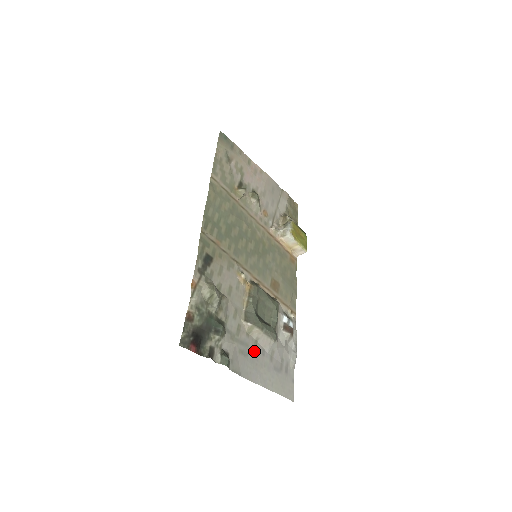
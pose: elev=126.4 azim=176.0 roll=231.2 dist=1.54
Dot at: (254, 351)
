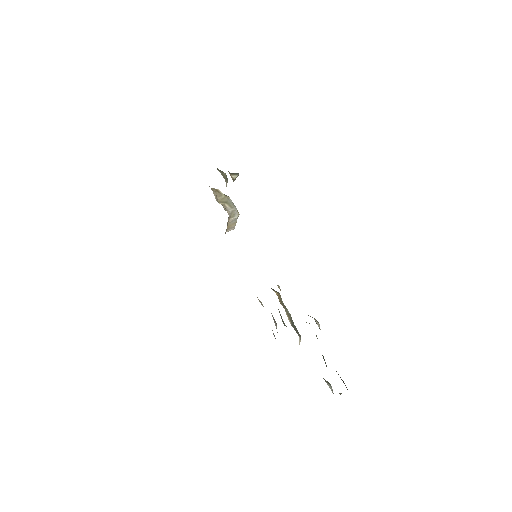
Dot at: occluded
